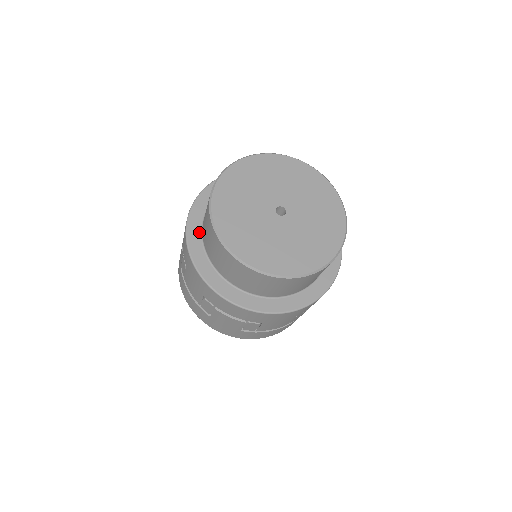
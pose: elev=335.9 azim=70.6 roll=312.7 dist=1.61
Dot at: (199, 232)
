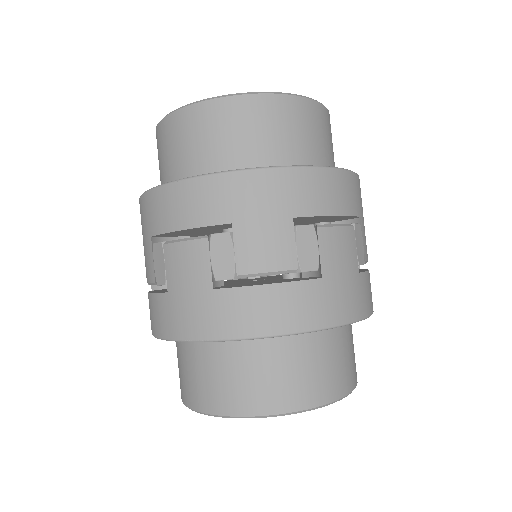
Dot at: occluded
